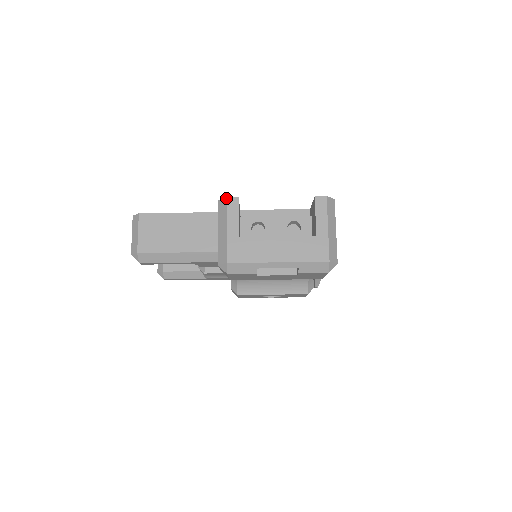
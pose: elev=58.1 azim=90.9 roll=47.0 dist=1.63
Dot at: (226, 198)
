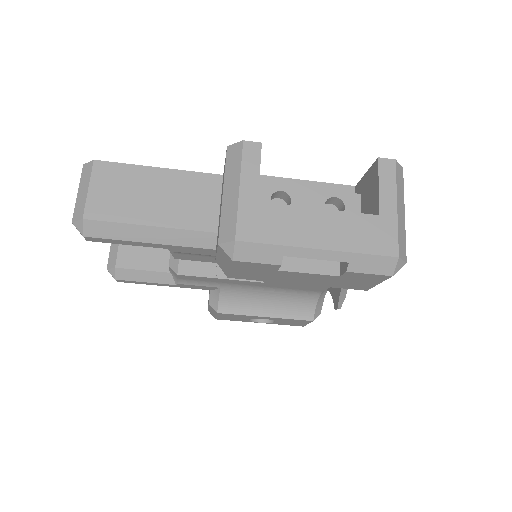
Dot at: (242, 141)
